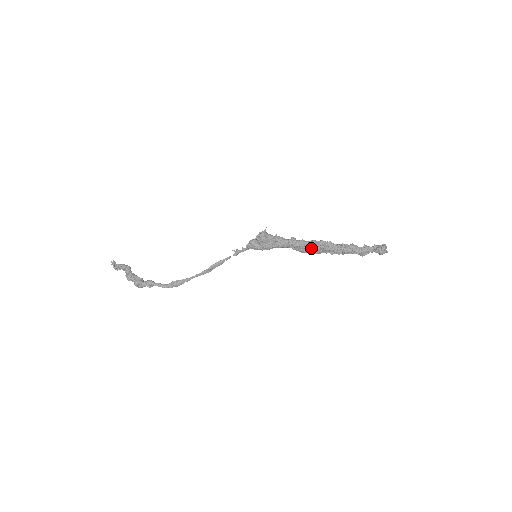
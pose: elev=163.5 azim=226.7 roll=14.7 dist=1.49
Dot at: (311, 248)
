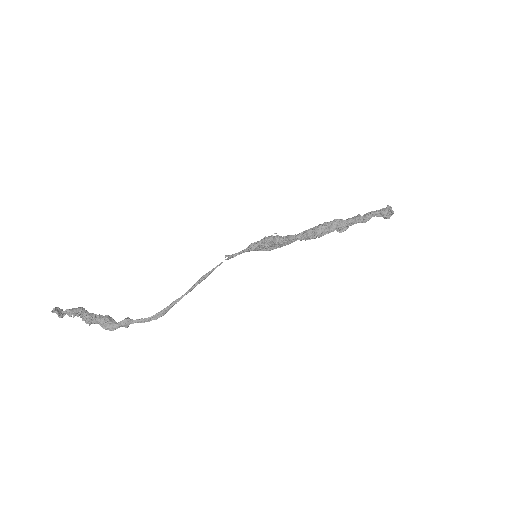
Dot at: (320, 235)
